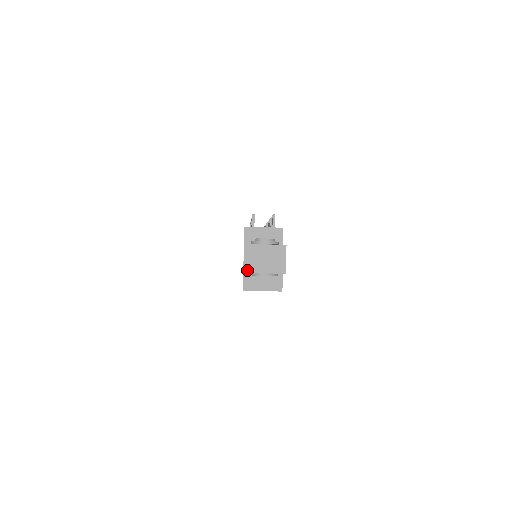
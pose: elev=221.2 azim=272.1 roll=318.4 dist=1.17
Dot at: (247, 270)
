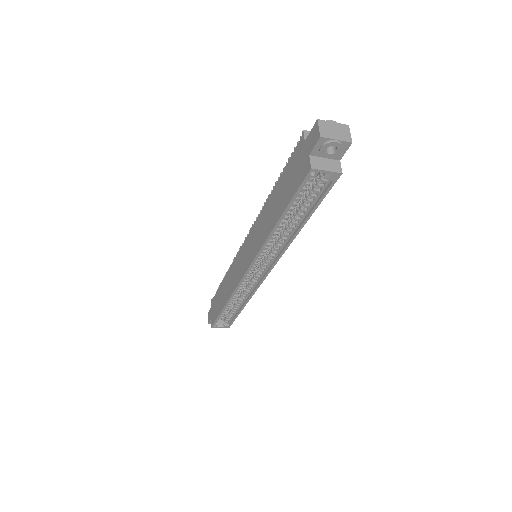
Dot at: (323, 135)
